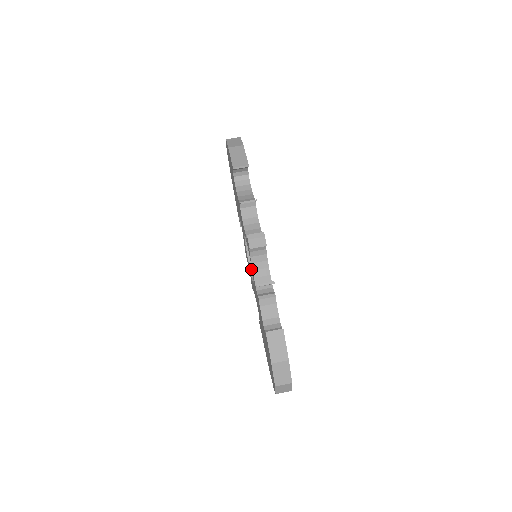
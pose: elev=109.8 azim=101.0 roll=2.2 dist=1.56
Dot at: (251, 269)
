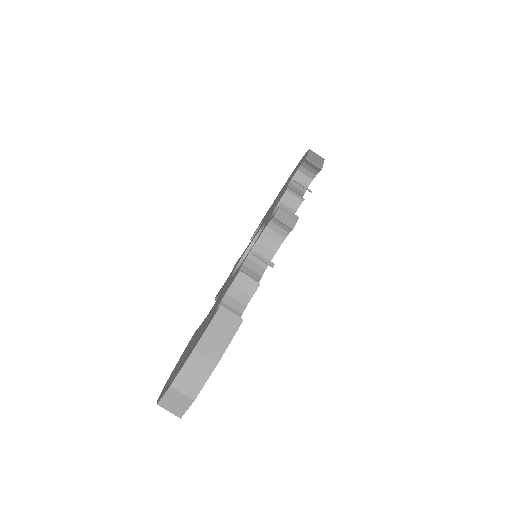
Dot at: (236, 269)
